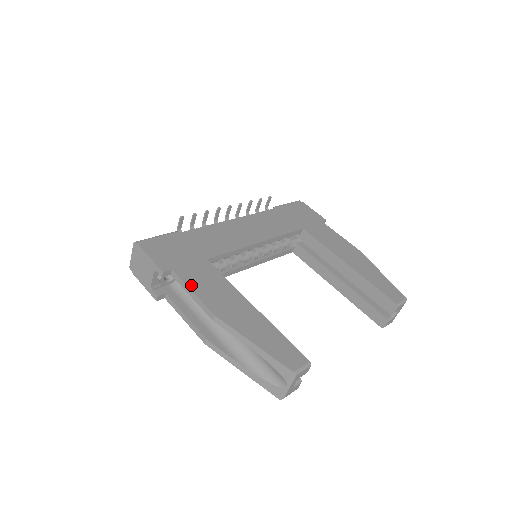
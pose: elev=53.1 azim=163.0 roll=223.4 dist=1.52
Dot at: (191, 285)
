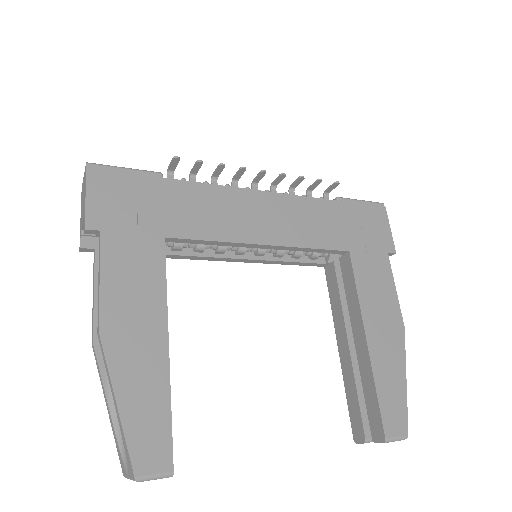
Dot at: (106, 268)
